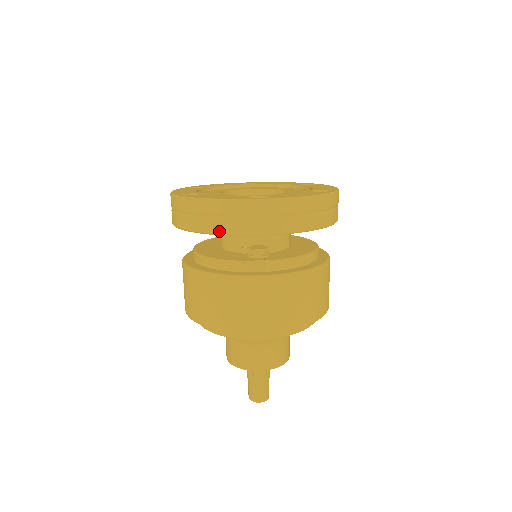
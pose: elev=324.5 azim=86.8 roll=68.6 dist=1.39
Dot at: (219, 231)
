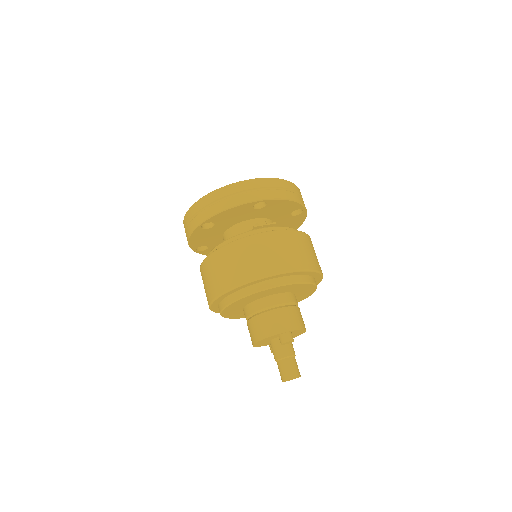
Dot at: (233, 204)
